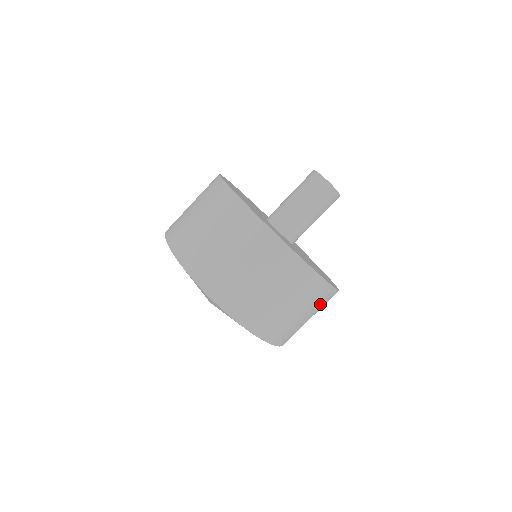
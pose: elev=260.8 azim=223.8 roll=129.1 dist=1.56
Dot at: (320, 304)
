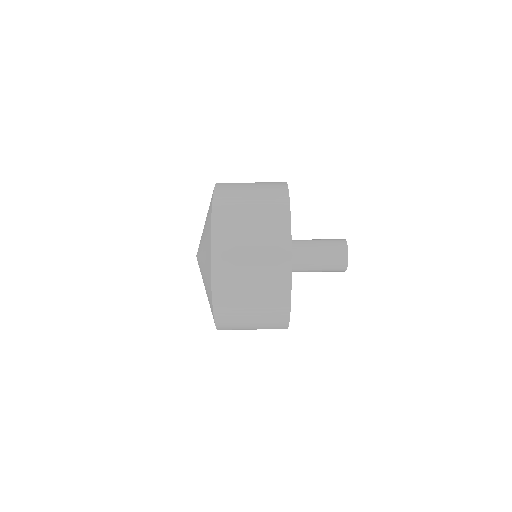
Dot at: (270, 313)
